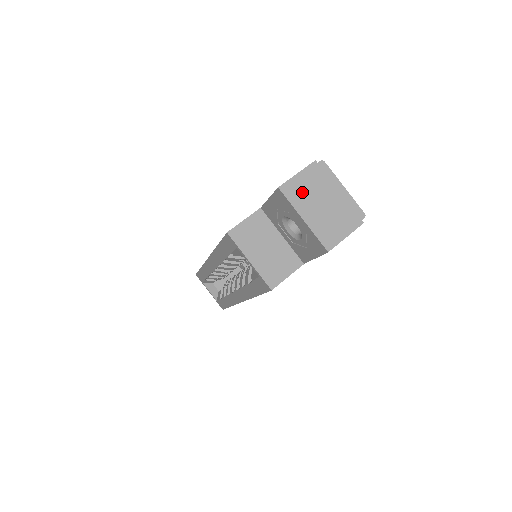
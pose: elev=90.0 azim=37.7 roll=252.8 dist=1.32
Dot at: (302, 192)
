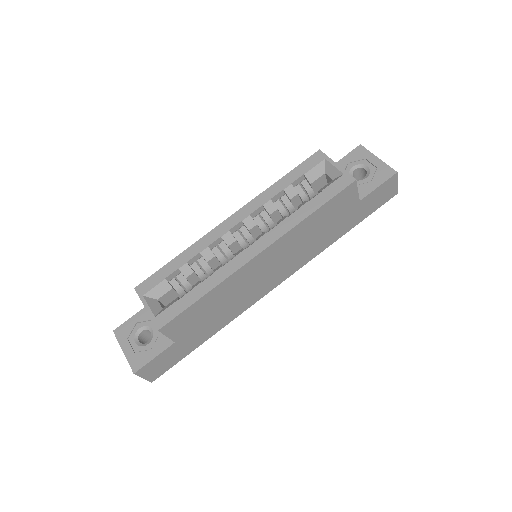
Dot at: occluded
